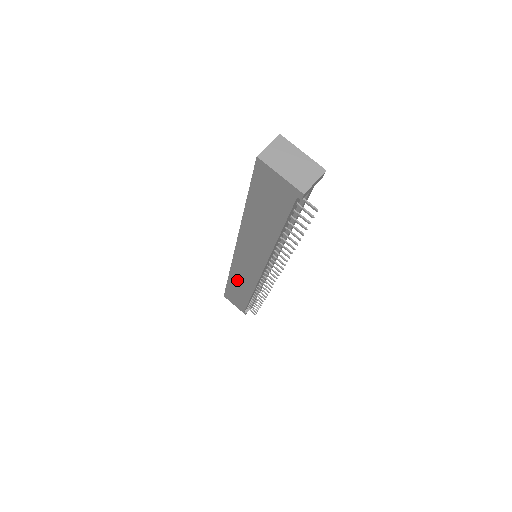
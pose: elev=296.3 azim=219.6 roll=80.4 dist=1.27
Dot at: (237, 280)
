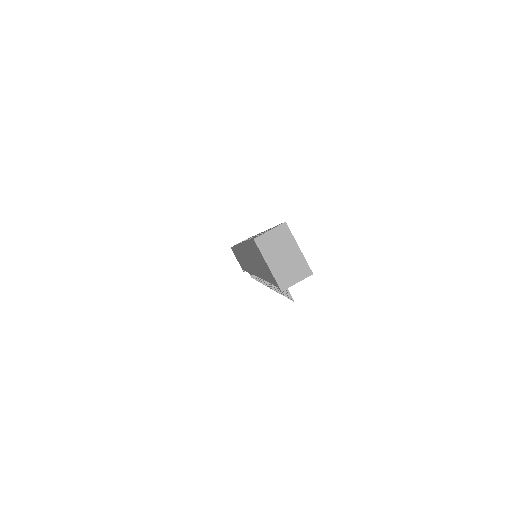
Dot at: (239, 255)
